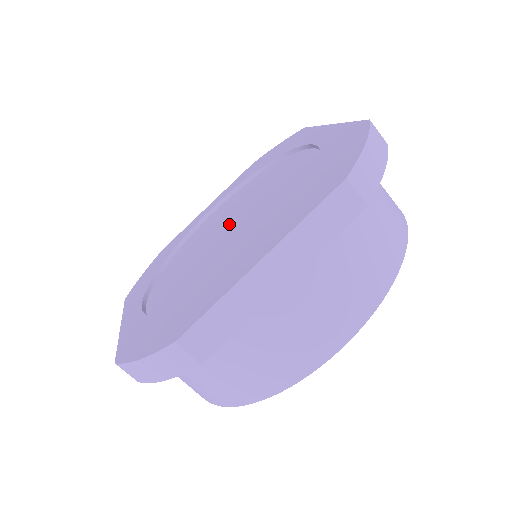
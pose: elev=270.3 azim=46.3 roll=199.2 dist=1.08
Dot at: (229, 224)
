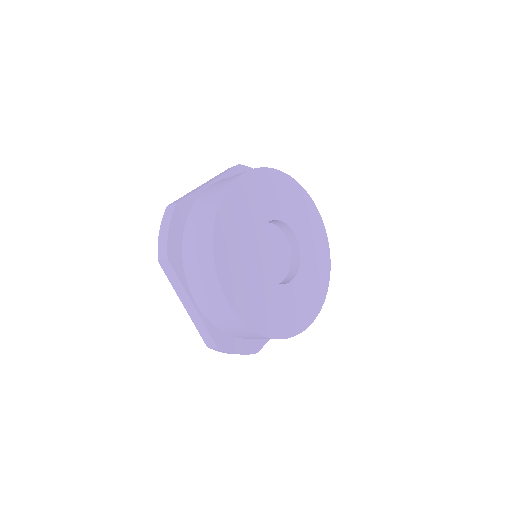
Dot at: occluded
